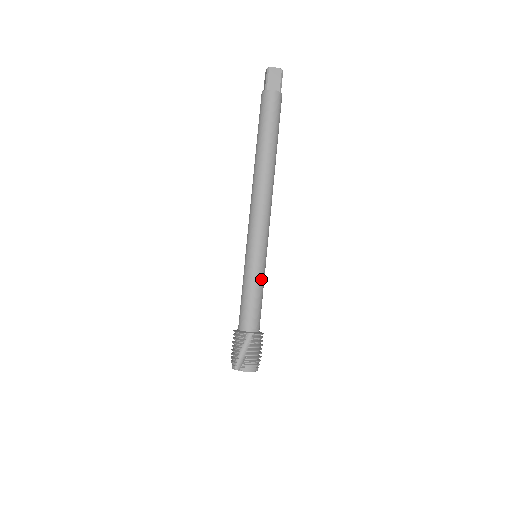
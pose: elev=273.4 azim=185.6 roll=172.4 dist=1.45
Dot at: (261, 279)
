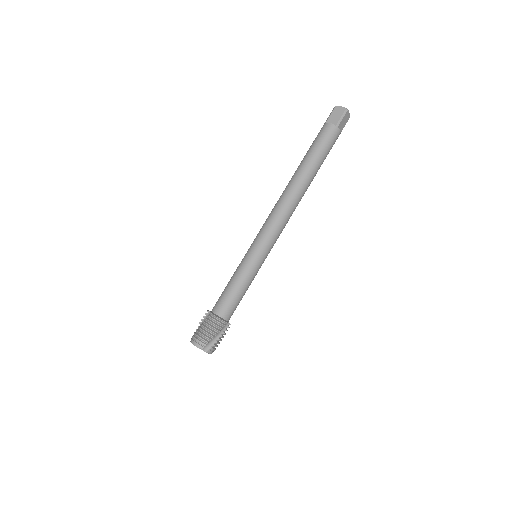
Dot at: (253, 279)
